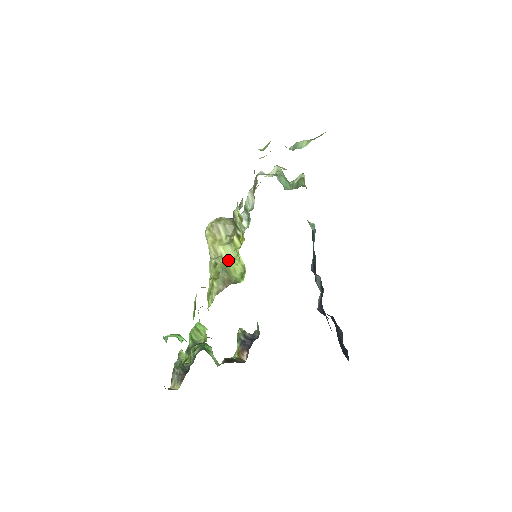
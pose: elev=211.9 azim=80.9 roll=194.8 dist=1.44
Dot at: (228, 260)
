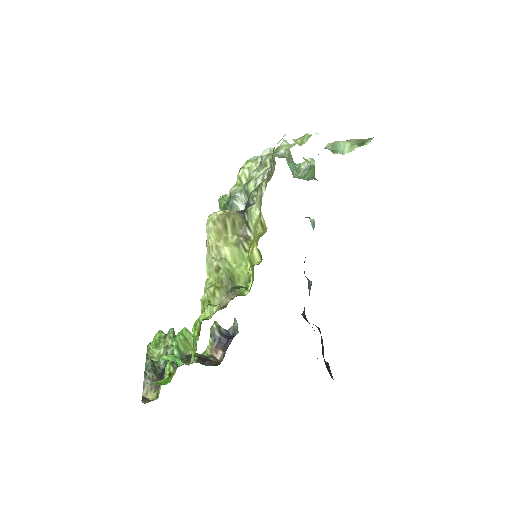
Dot at: (232, 264)
